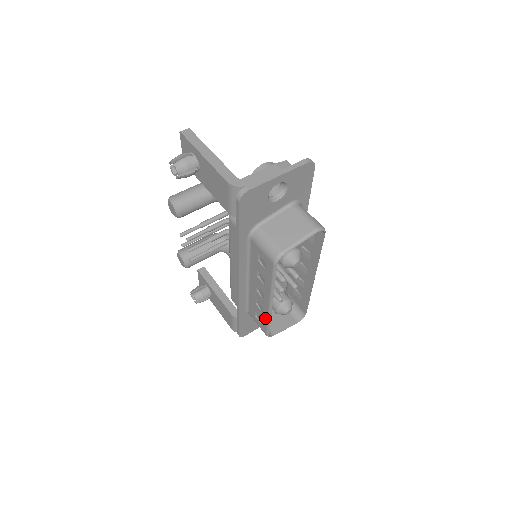
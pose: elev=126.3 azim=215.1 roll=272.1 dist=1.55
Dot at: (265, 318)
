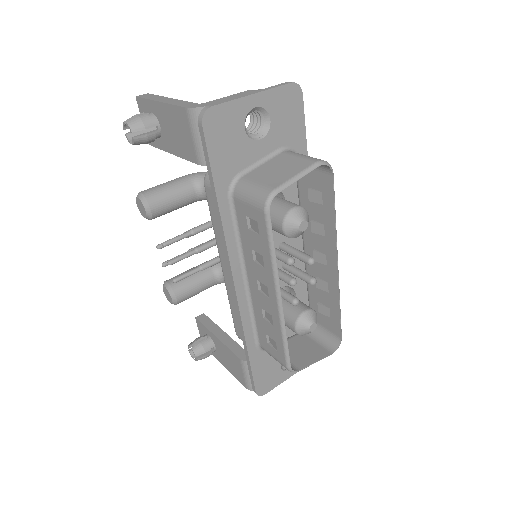
Dot at: (278, 333)
